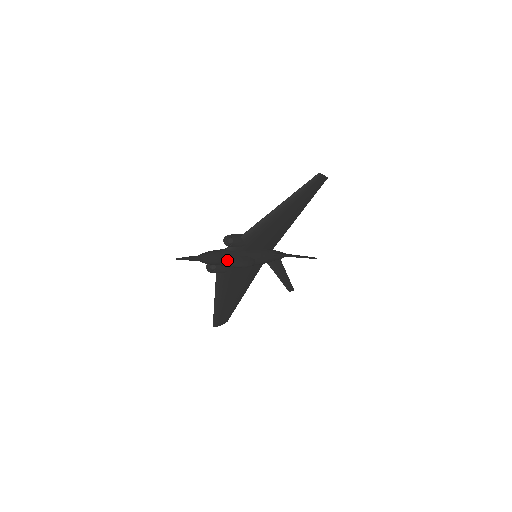
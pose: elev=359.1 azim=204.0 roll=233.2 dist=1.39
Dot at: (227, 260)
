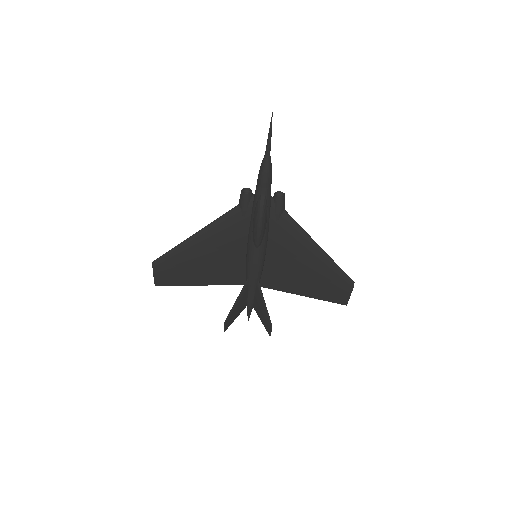
Dot at: (265, 196)
